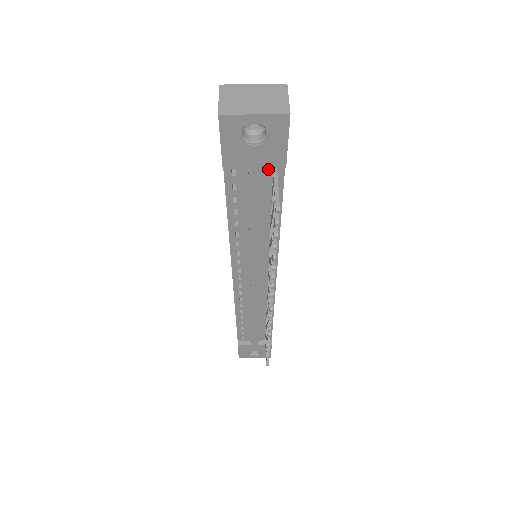
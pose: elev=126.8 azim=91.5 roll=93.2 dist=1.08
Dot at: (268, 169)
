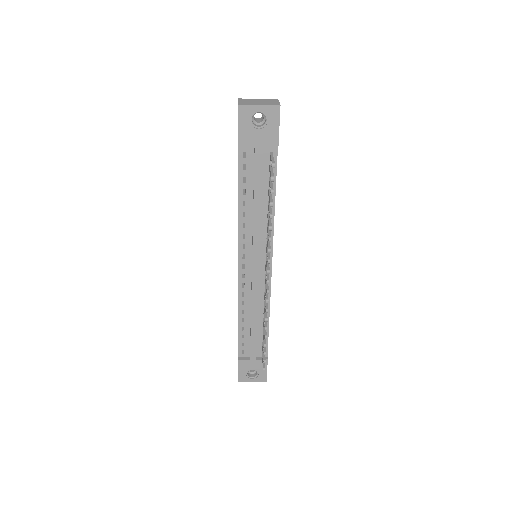
Dot at: (267, 152)
